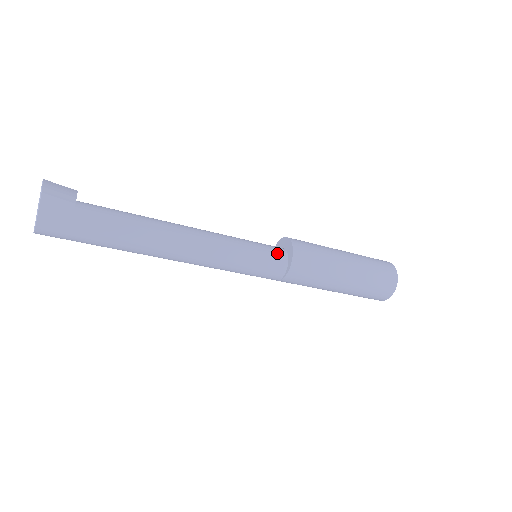
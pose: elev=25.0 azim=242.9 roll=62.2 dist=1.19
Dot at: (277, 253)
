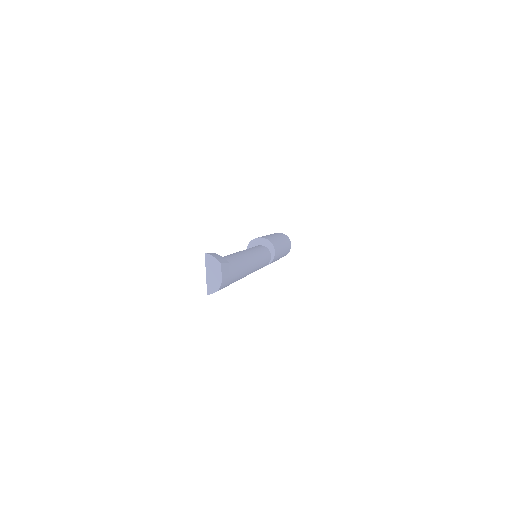
Dot at: (267, 250)
